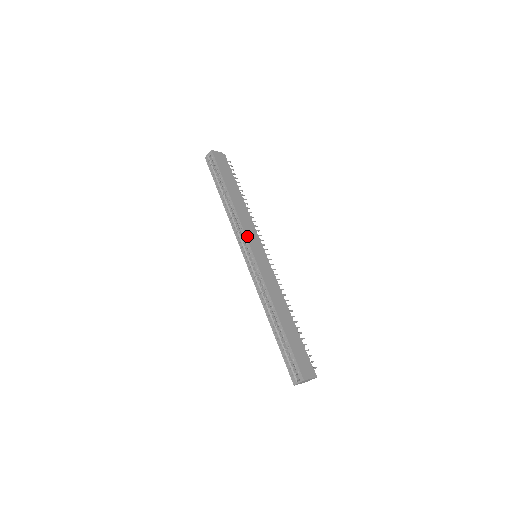
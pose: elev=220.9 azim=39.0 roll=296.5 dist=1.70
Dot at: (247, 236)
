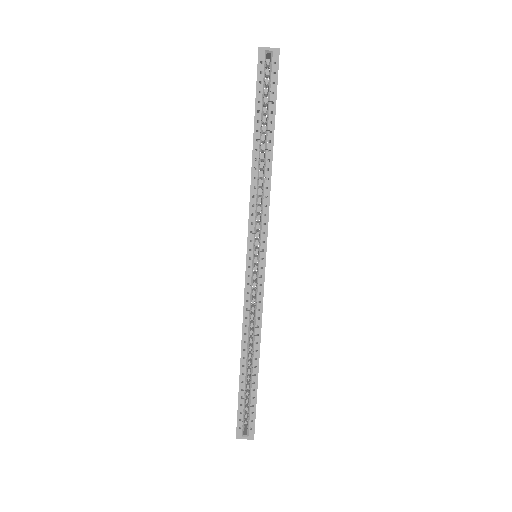
Dot at: occluded
